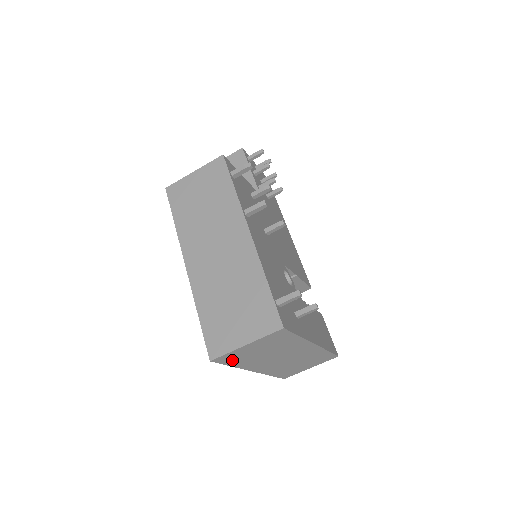
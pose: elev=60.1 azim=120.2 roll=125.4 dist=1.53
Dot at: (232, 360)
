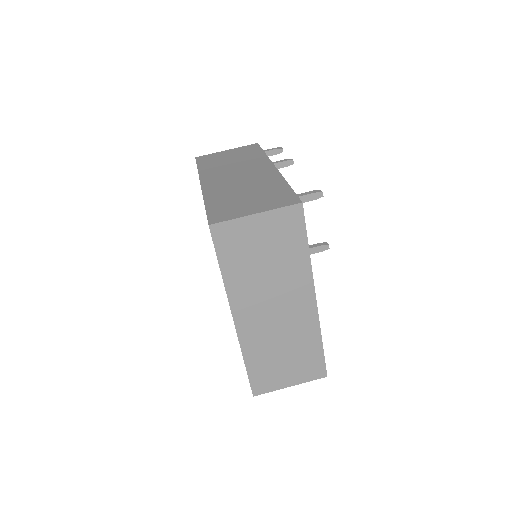
Dot at: (228, 250)
